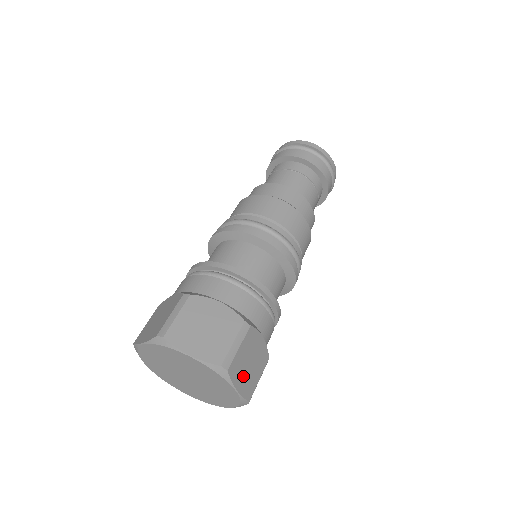
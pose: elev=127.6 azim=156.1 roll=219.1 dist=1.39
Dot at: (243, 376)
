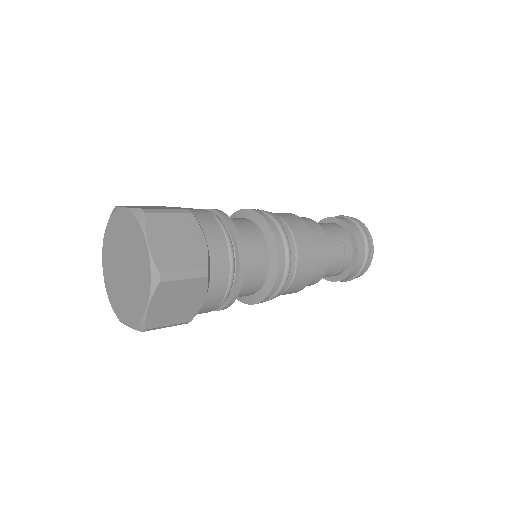
Dot at: (163, 304)
